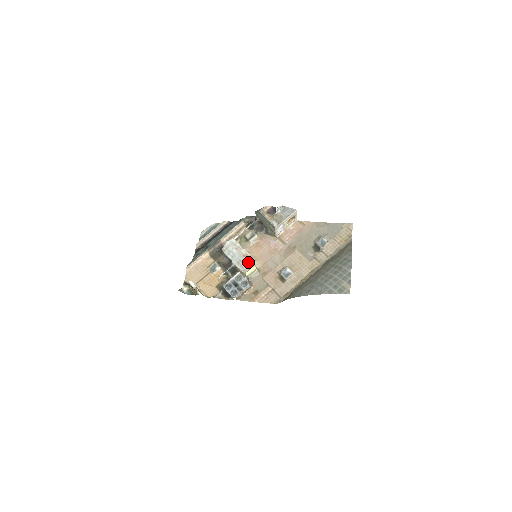
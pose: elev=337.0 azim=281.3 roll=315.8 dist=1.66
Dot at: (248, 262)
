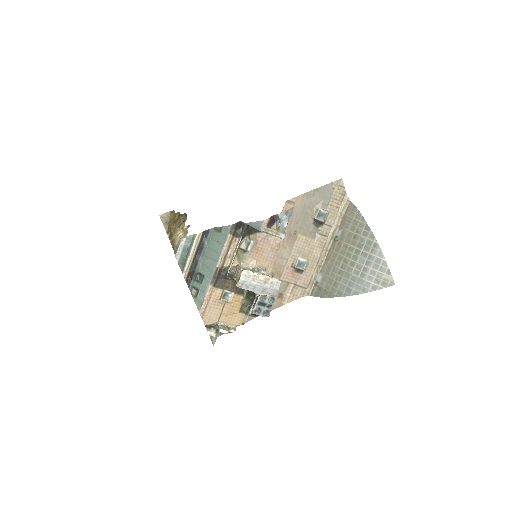
Dot at: (273, 287)
